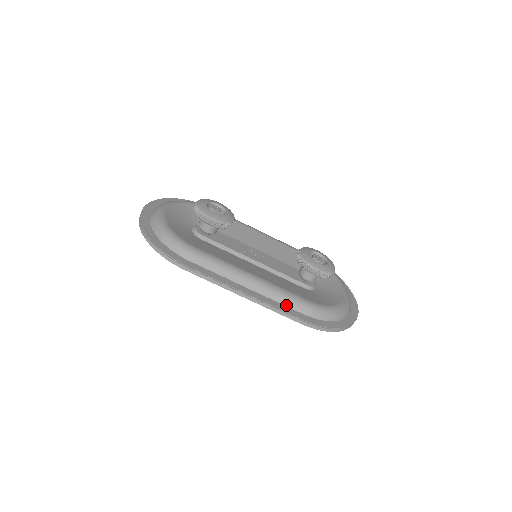
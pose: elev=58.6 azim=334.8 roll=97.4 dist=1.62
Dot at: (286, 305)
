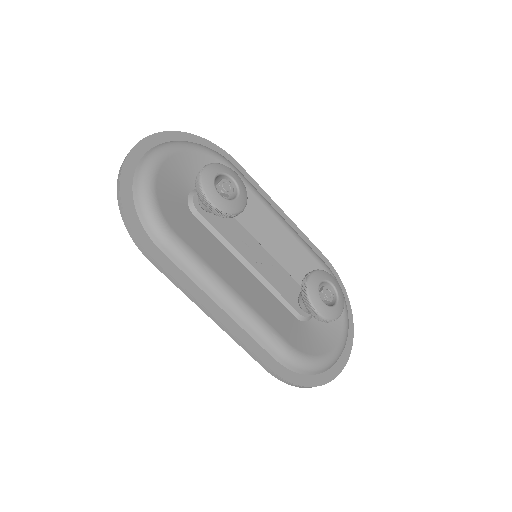
Dot at: (259, 343)
